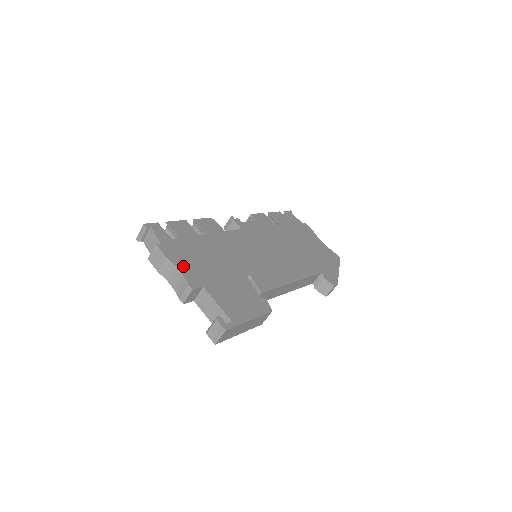
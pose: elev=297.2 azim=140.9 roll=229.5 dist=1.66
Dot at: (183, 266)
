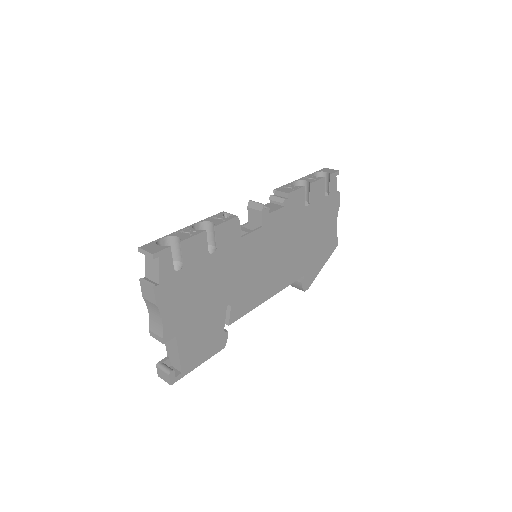
Dot at: (168, 313)
